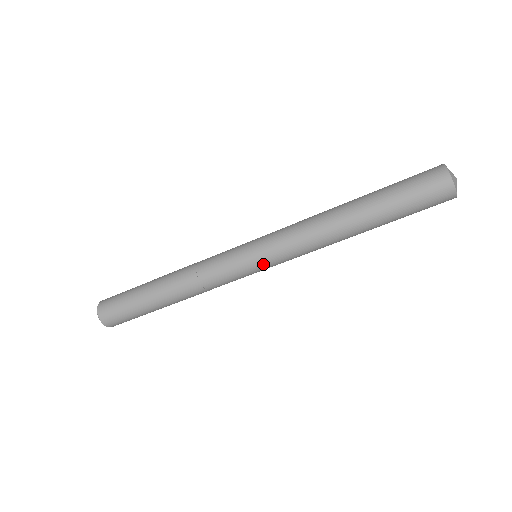
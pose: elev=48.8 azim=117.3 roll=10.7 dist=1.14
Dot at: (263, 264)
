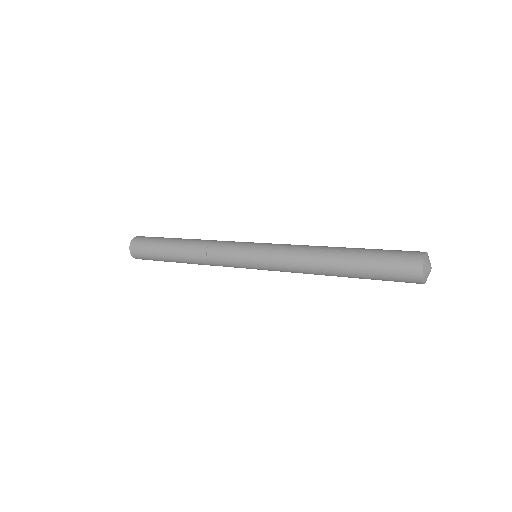
Dot at: (256, 265)
